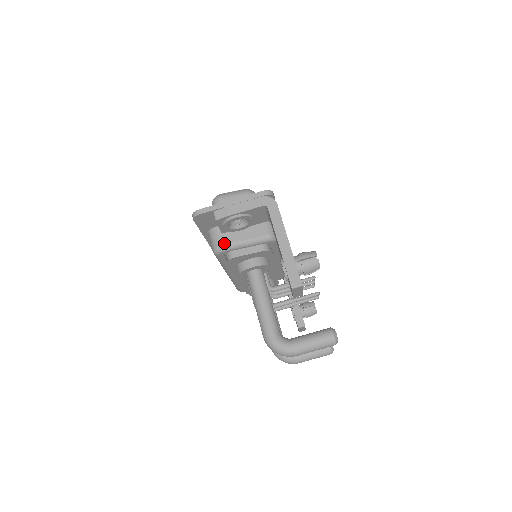
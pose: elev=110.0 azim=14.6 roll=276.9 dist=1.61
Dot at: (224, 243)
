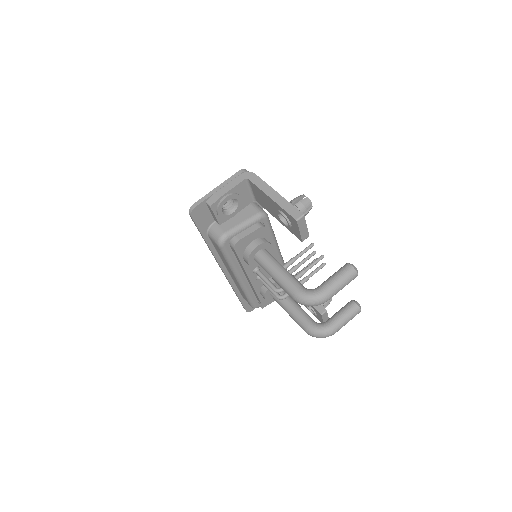
Dot at: (224, 231)
